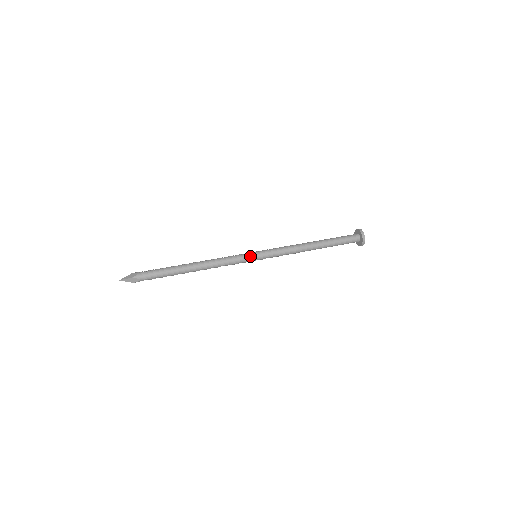
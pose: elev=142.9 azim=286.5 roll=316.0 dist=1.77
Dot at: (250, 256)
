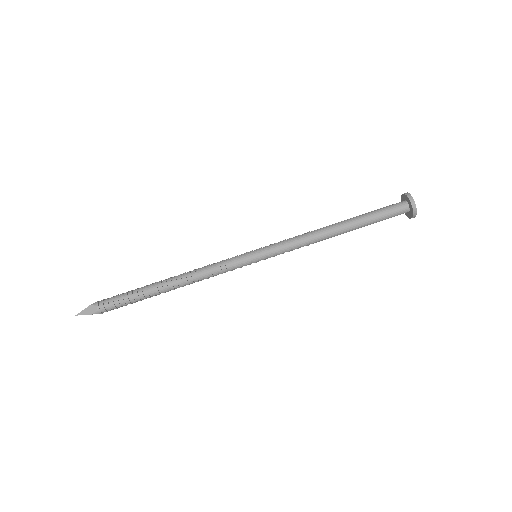
Dot at: (248, 262)
